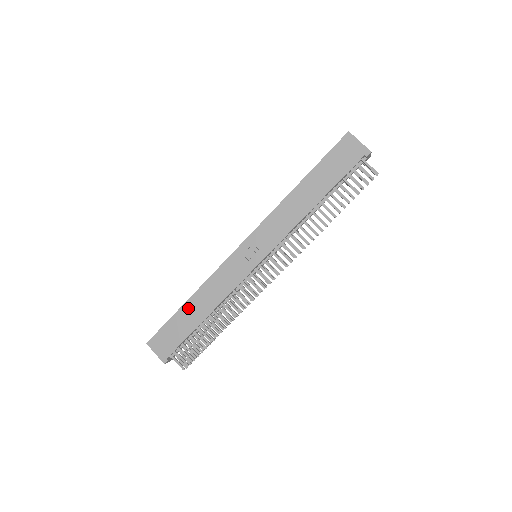
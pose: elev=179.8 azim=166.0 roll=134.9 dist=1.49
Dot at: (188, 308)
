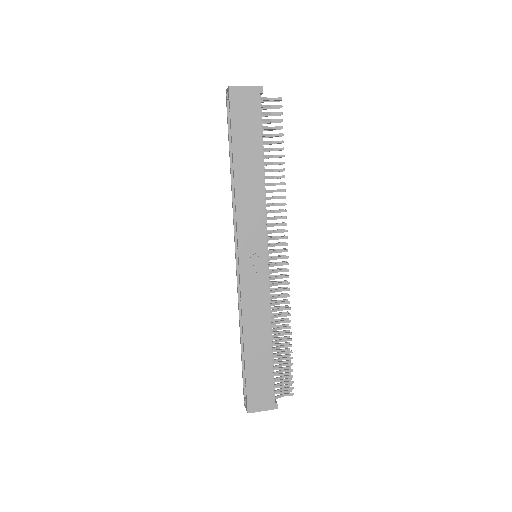
Dot at: (251, 351)
